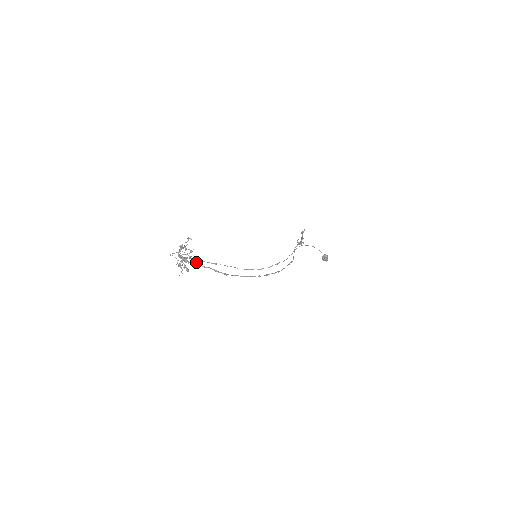
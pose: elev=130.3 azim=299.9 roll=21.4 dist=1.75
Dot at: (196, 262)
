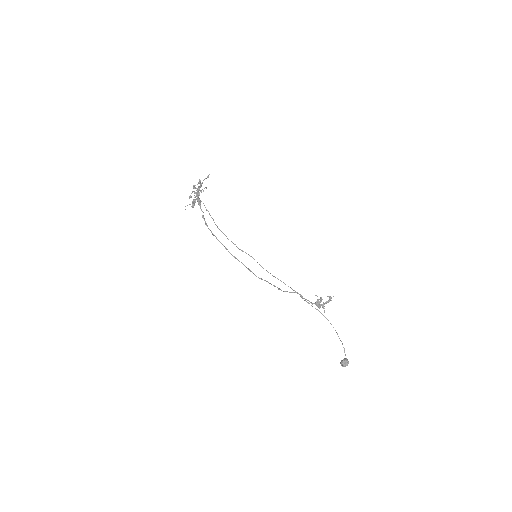
Dot at: (200, 201)
